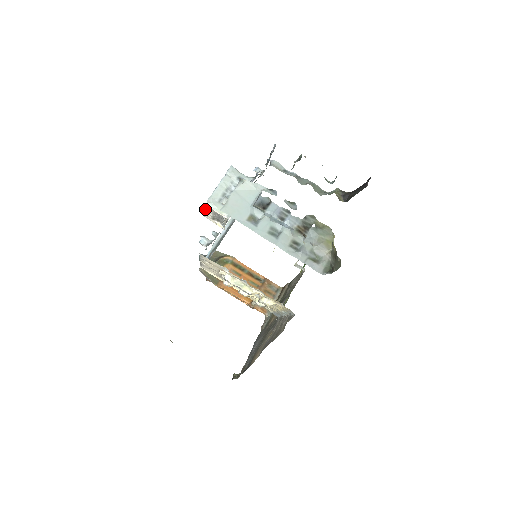
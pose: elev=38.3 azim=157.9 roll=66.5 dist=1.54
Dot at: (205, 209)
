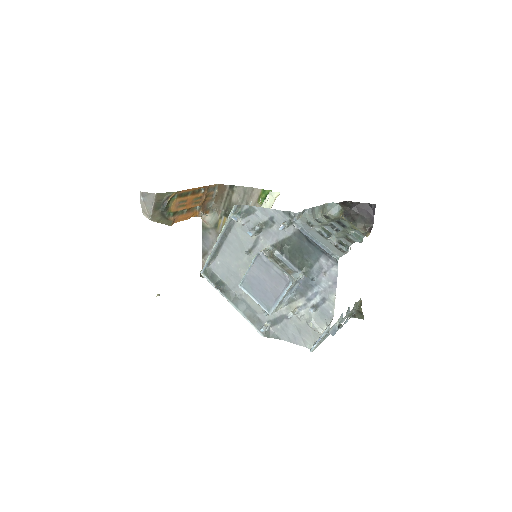
Dot at: occluded
